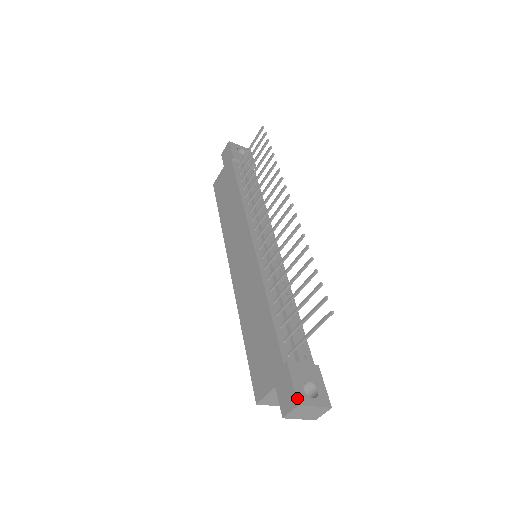
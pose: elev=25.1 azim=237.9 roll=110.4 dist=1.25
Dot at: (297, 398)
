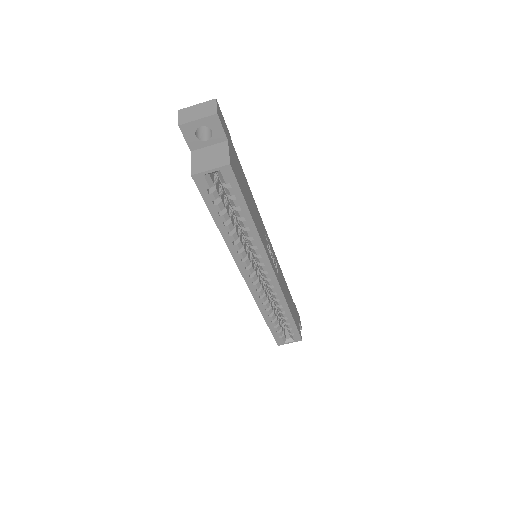
Dot at: occluded
